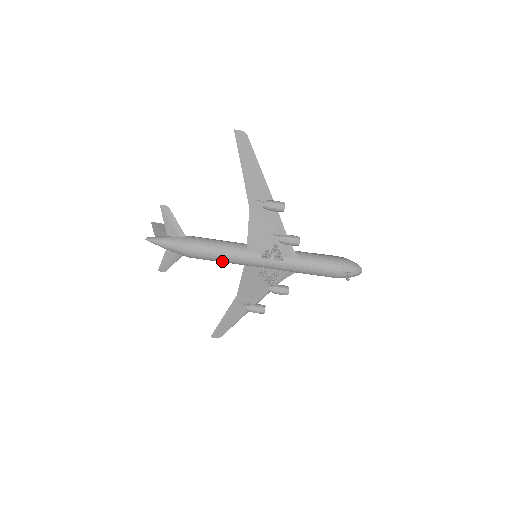
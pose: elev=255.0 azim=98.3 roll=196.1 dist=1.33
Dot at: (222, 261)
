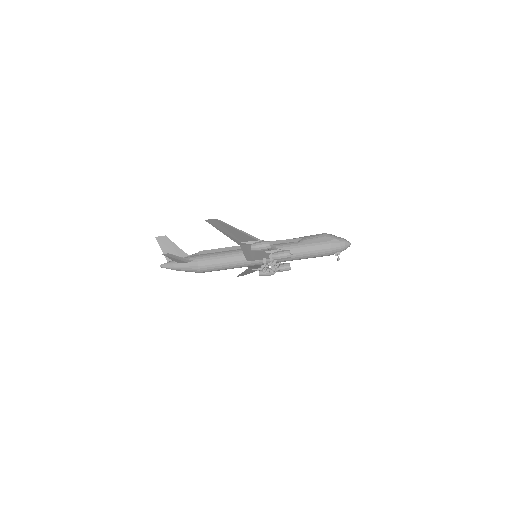
Dot at: occluded
